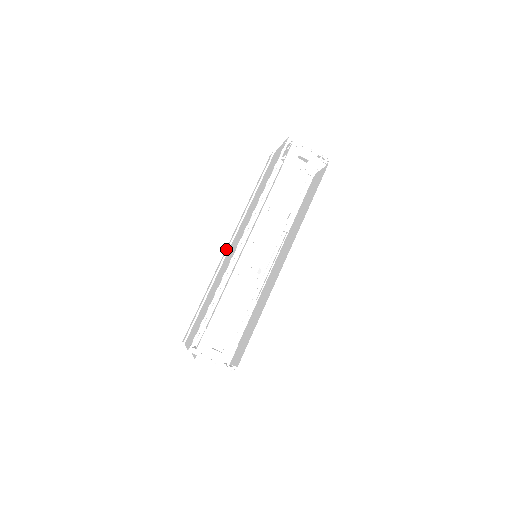
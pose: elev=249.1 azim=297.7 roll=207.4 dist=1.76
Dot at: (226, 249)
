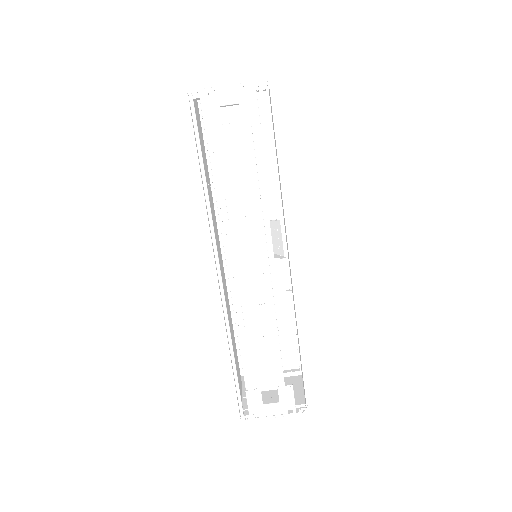
Dot at: occluded
